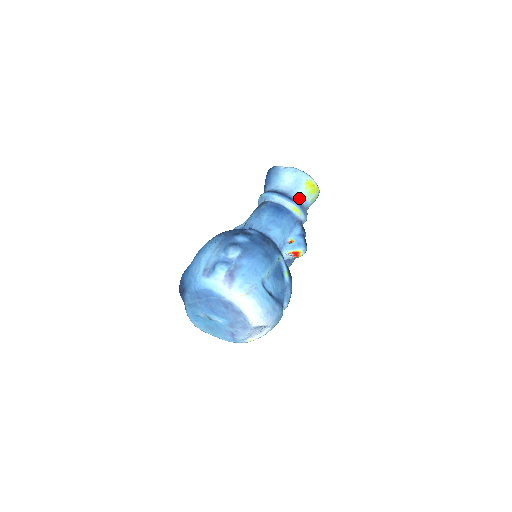
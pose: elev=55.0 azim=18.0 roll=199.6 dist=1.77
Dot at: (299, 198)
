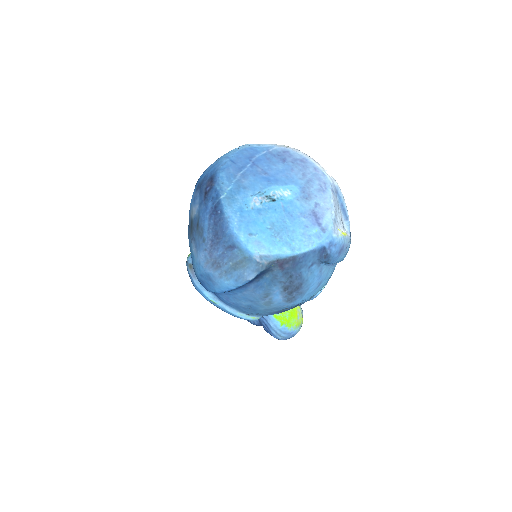
Dot at: occluded
